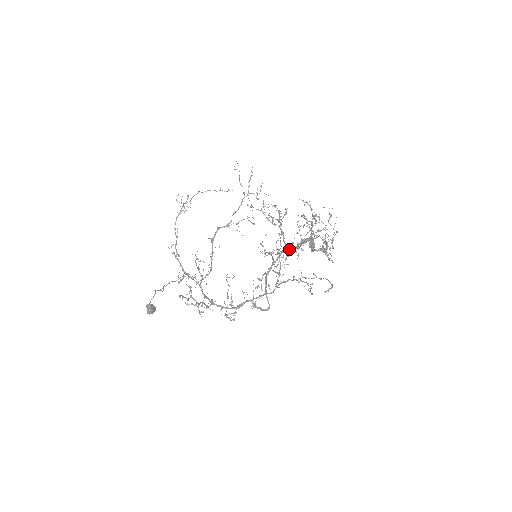
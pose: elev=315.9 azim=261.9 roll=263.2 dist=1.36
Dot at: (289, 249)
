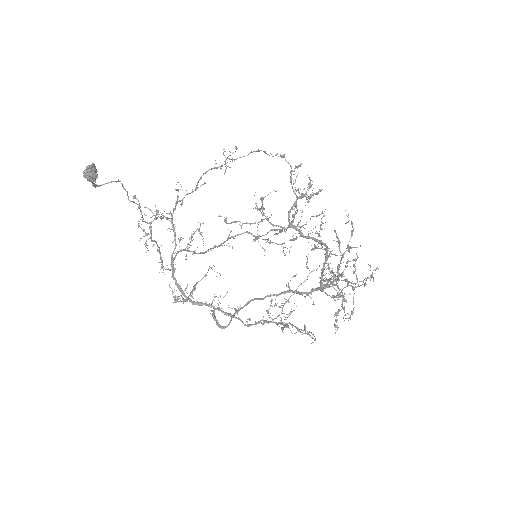
Dot at: (289, 226)
